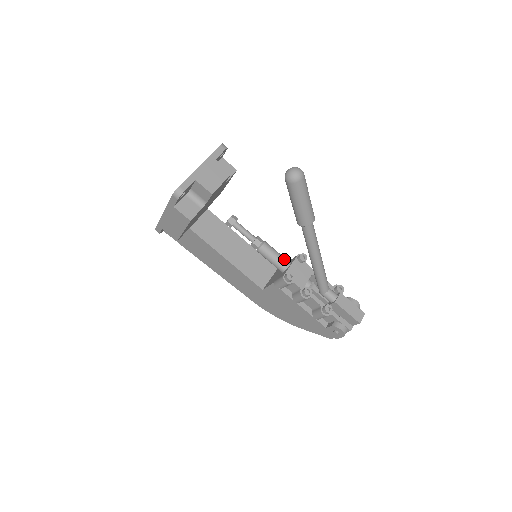
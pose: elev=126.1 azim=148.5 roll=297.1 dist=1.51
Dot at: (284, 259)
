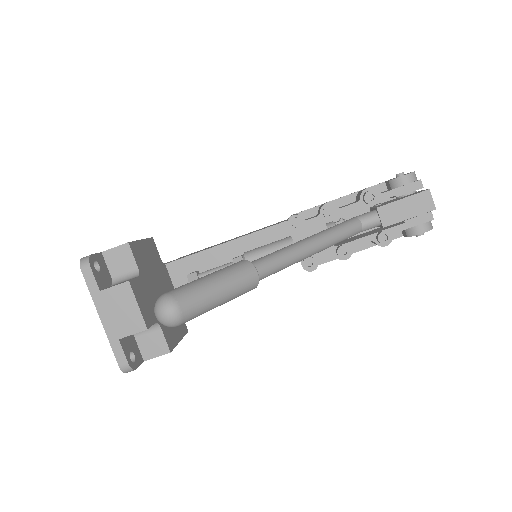
Dot at: (282, 247)
